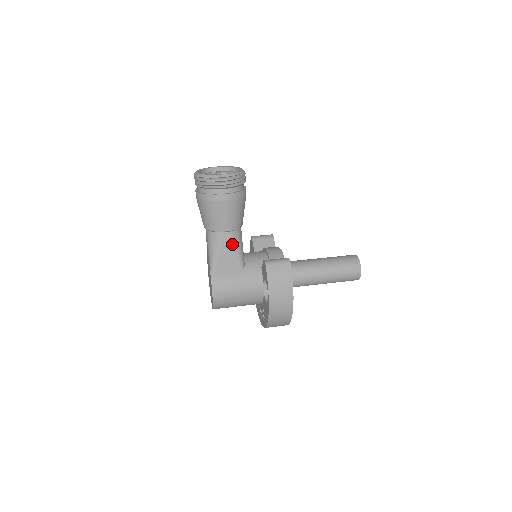
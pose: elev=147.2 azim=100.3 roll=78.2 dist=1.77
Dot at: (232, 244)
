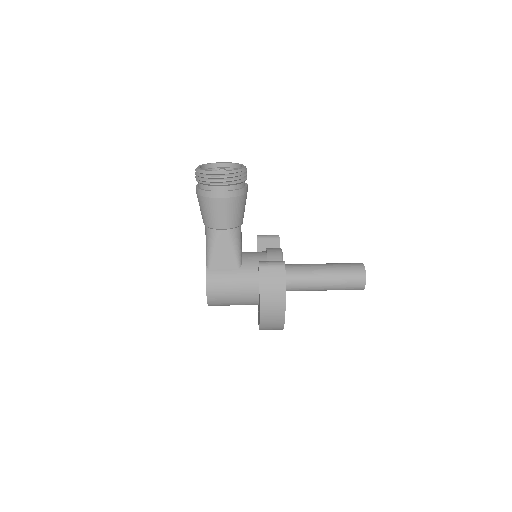
Dot at: (229, 242)
